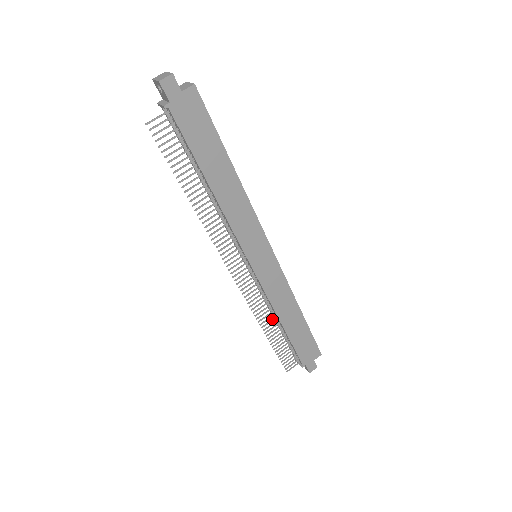
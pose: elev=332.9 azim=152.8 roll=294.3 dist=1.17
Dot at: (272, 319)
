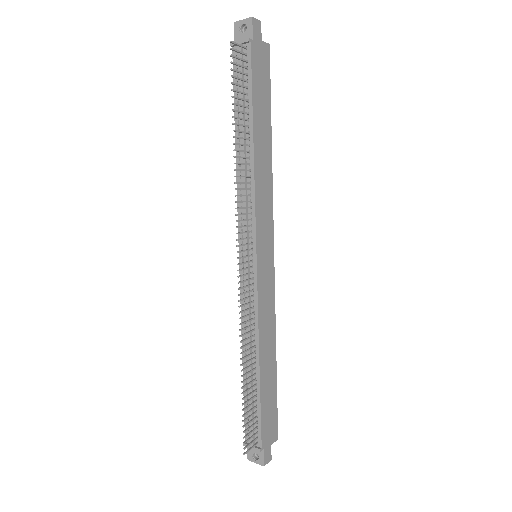
Dot at: (251, 352)
